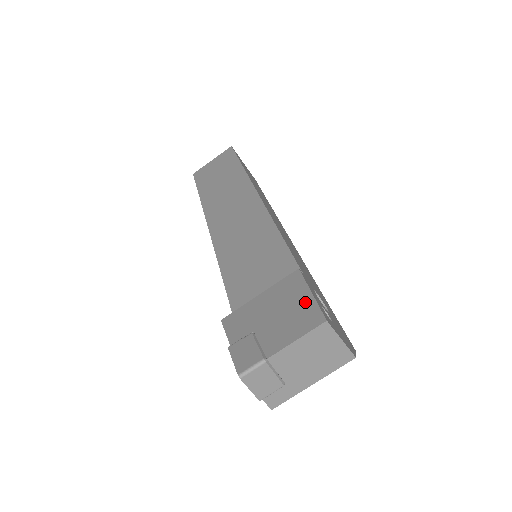
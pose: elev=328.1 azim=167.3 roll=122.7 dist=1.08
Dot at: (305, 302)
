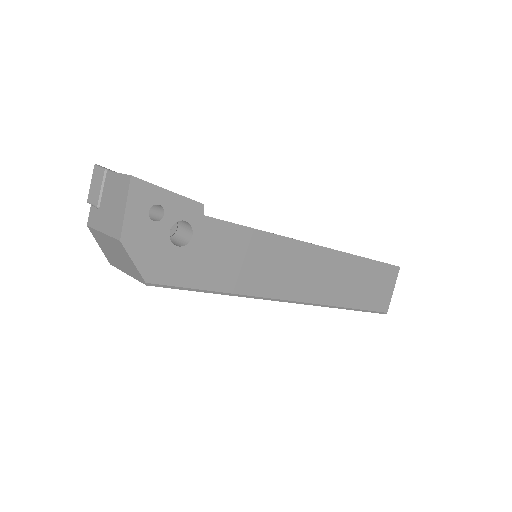
Dot at: (159, 187)
